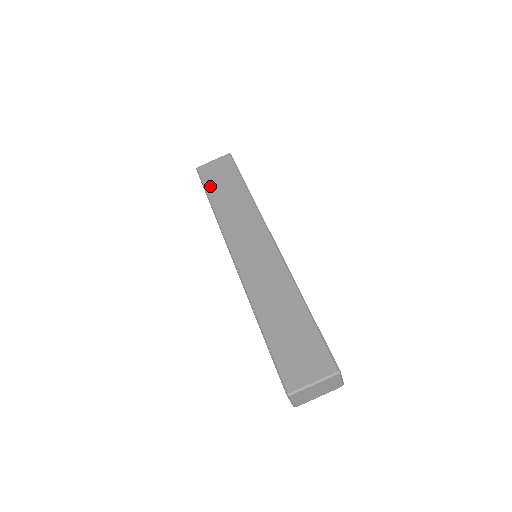
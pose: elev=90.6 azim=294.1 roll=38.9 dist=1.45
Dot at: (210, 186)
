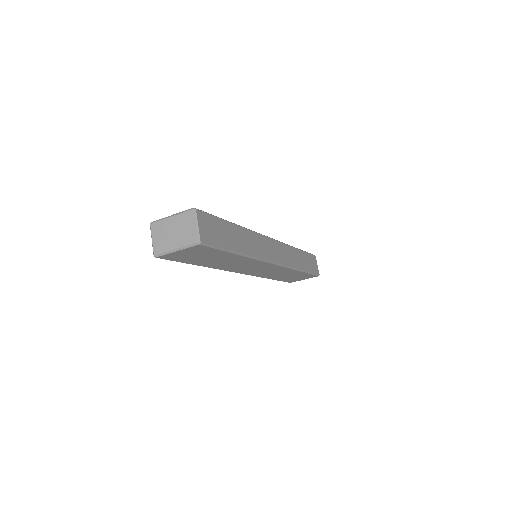
Dot at: (191, 262)
